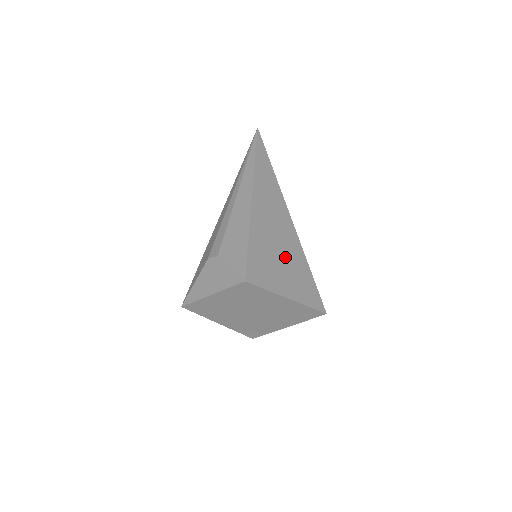
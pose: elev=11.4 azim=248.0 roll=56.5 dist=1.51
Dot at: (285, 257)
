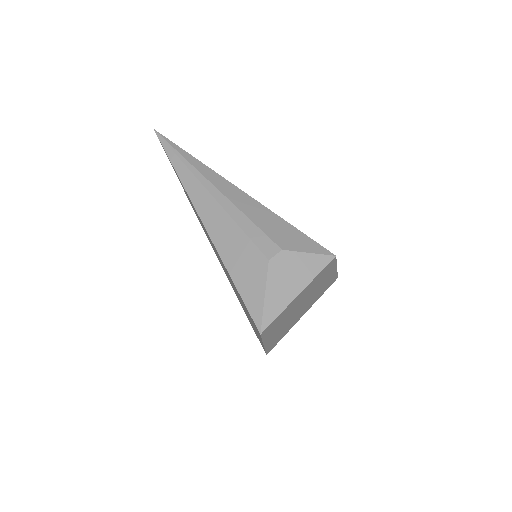
Dot at: occluded
